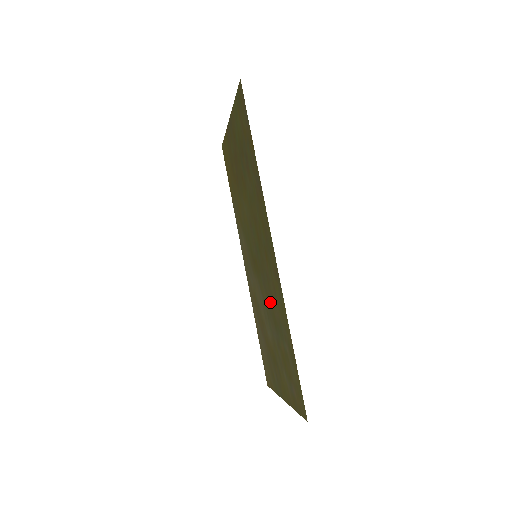
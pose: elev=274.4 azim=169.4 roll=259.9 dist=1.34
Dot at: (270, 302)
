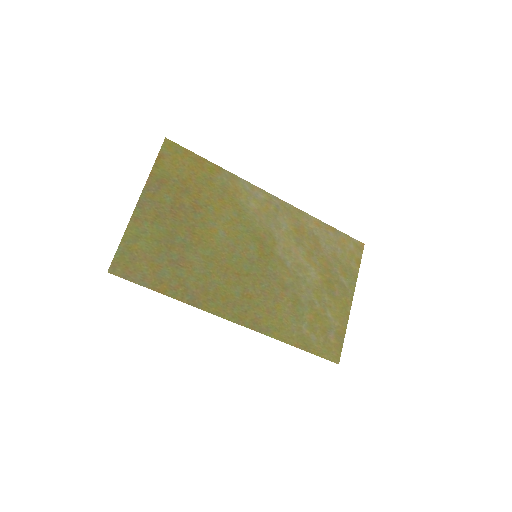
Dot at: (283, 292)
